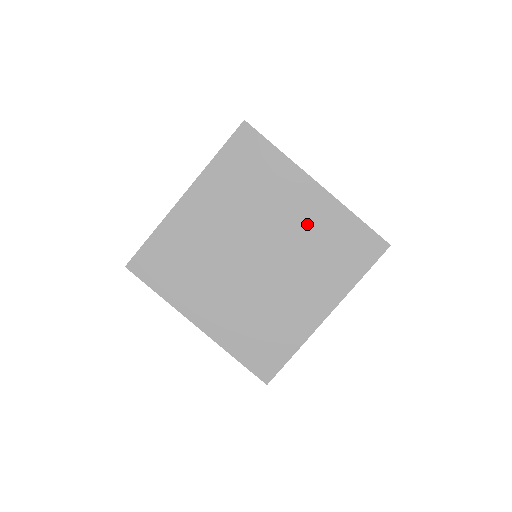
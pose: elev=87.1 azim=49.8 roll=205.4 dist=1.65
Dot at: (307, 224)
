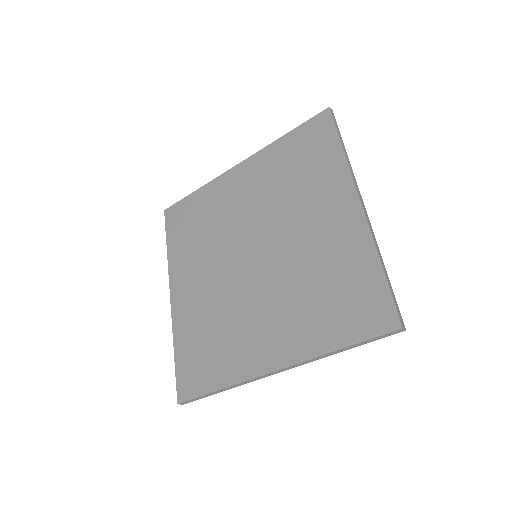
Dot at: (320, 245)
